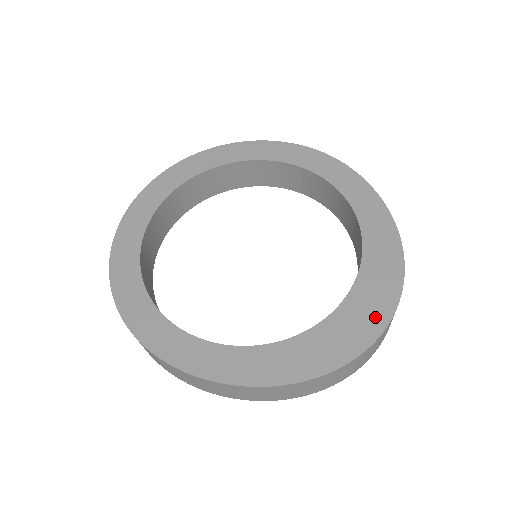
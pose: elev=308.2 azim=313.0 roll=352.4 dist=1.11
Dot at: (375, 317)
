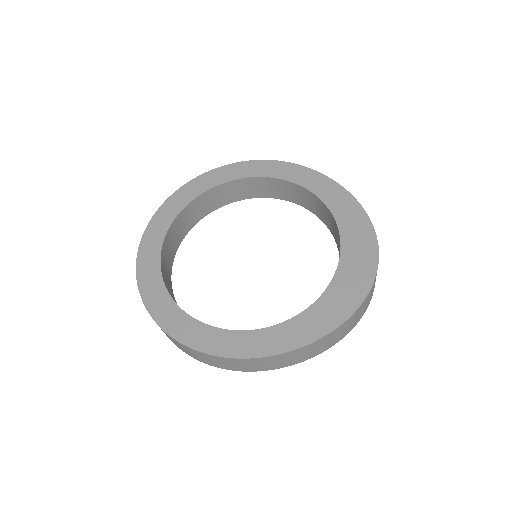
Dot at: (367, 258)
